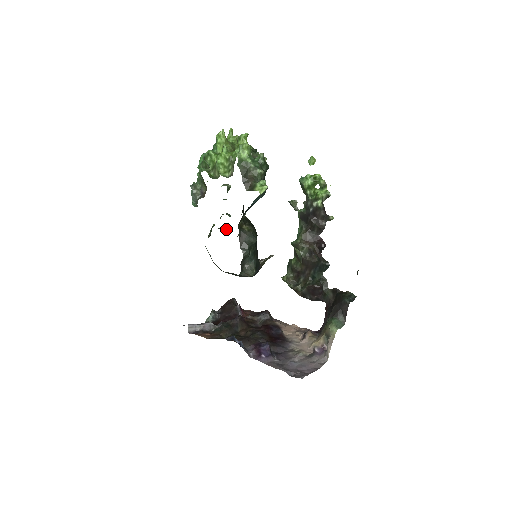
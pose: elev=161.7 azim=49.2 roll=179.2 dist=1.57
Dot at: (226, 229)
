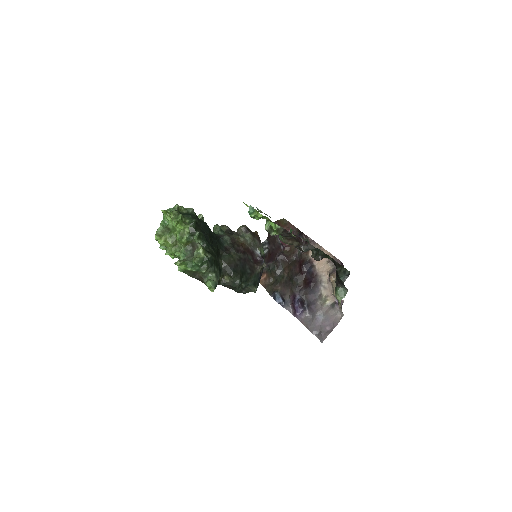
Dot at: (225, 227)
